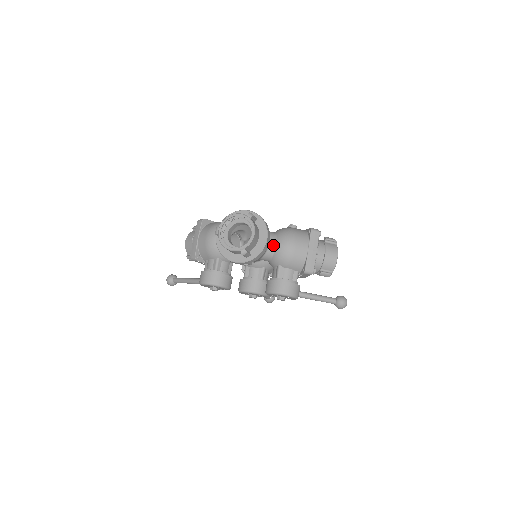
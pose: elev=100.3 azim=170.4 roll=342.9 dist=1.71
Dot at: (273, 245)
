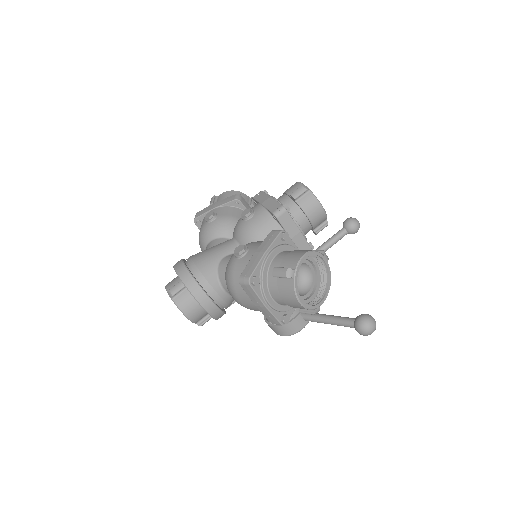
Dot at: occluded
